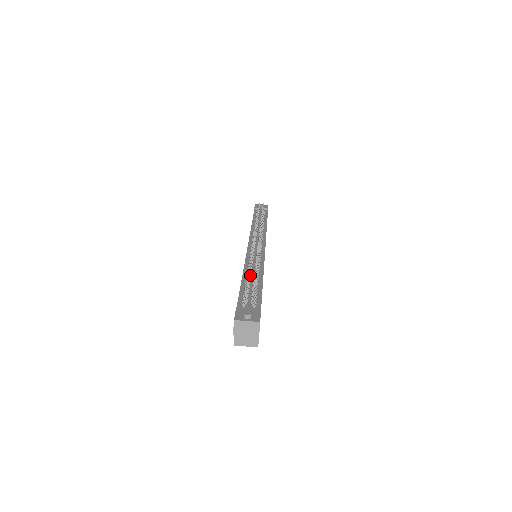
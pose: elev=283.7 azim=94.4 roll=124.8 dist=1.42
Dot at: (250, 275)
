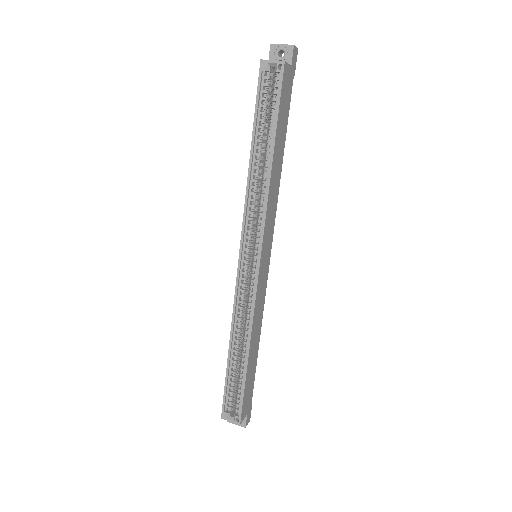
Dot at: occluded
